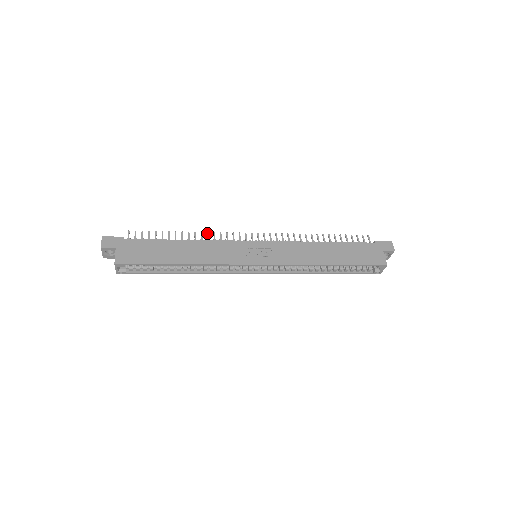
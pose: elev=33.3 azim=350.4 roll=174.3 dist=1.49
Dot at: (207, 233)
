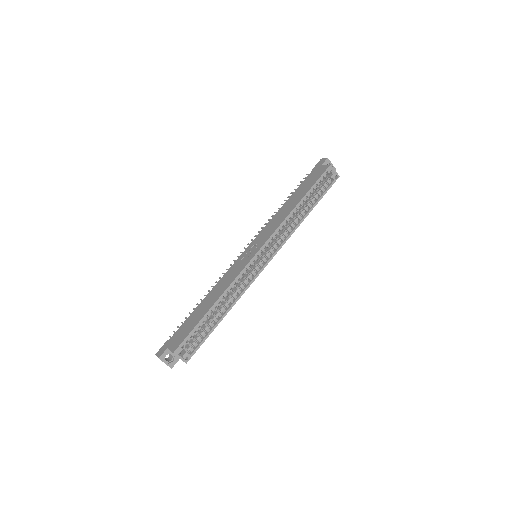
Dot at: (215, 282)
